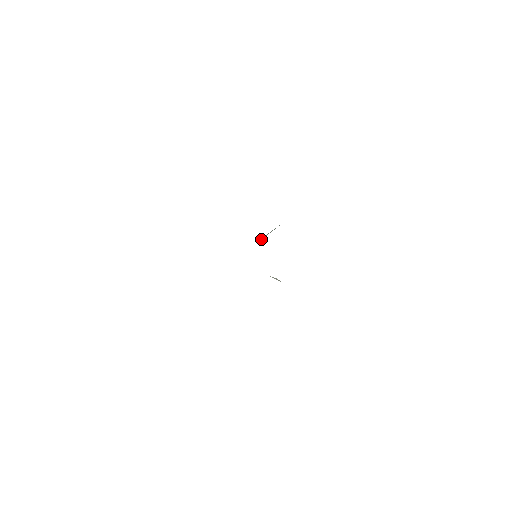
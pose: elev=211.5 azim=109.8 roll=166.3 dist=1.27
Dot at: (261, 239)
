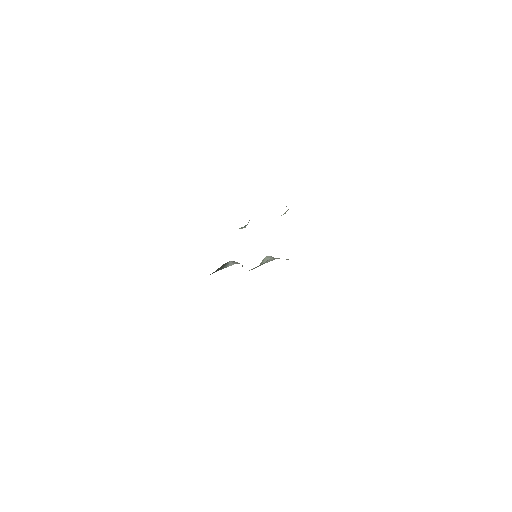
Dot at: occluded
